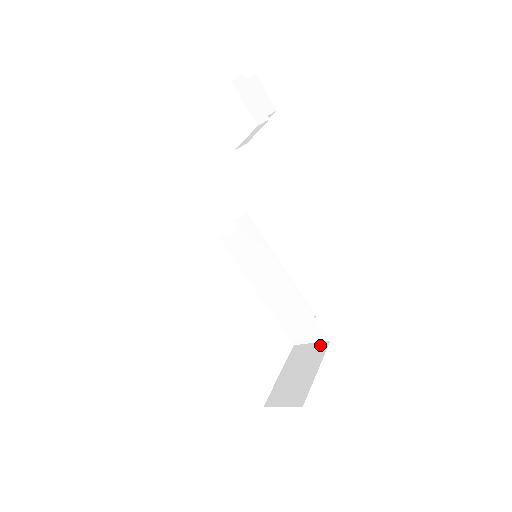
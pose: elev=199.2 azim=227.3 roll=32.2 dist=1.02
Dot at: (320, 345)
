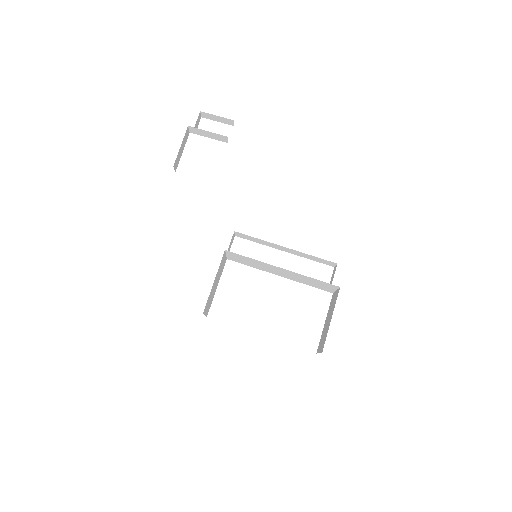
Dot at: (337, 292)
